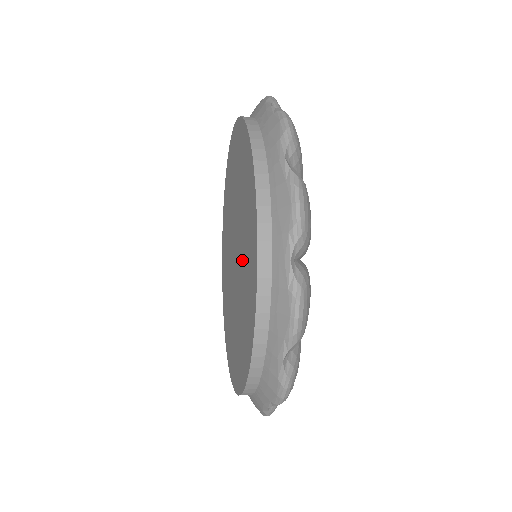
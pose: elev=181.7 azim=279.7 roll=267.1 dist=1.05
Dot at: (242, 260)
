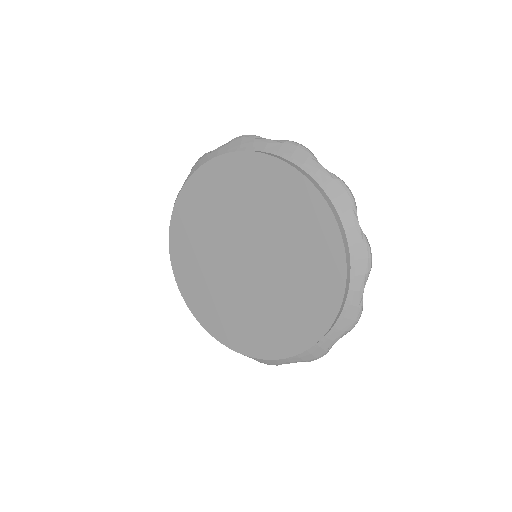
Dot at: (286, 275)
